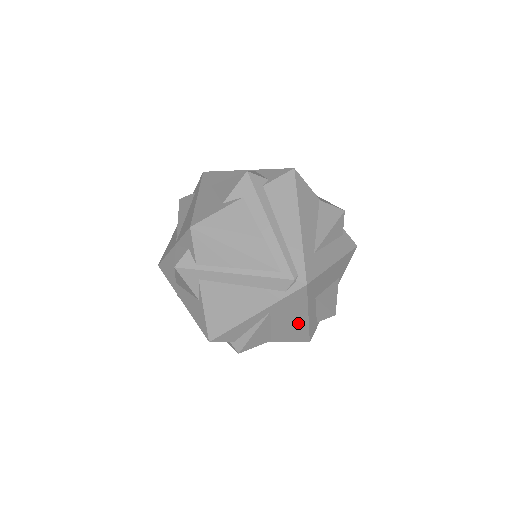
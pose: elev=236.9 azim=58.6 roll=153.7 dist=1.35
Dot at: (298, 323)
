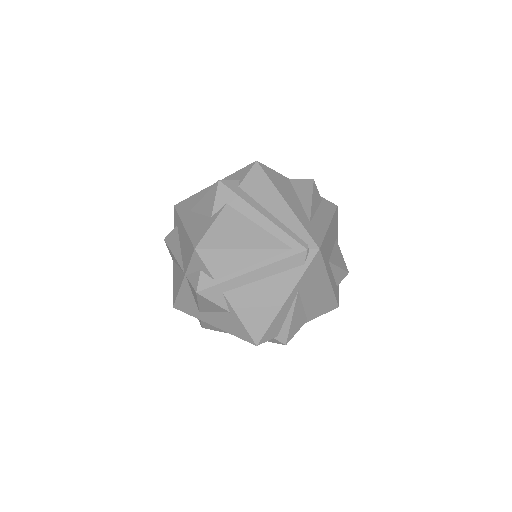
Dot at: (324, 292)
